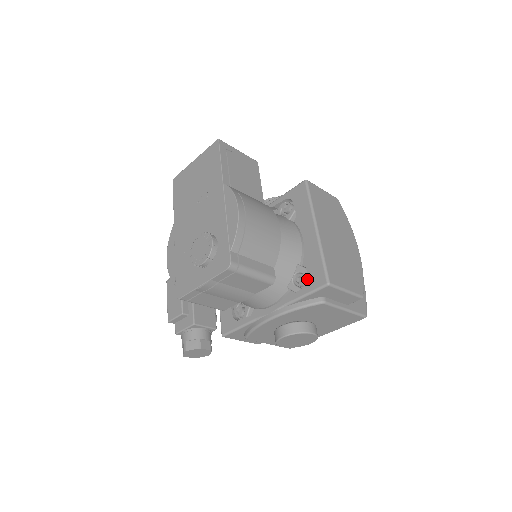
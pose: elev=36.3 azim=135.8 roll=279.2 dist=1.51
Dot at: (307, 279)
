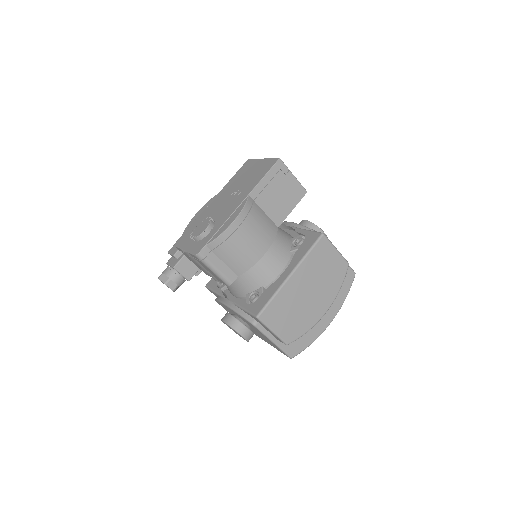
Dot at: (255, 301)
